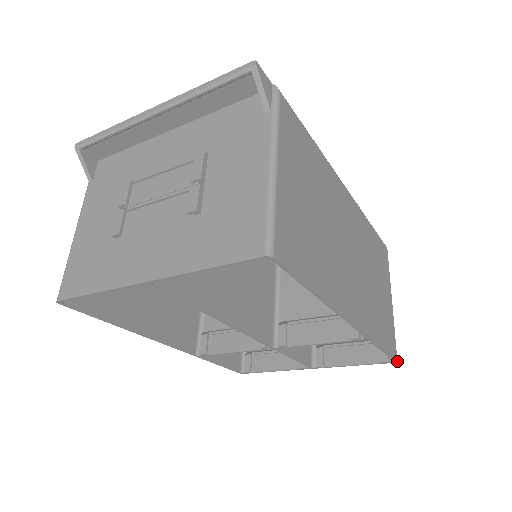
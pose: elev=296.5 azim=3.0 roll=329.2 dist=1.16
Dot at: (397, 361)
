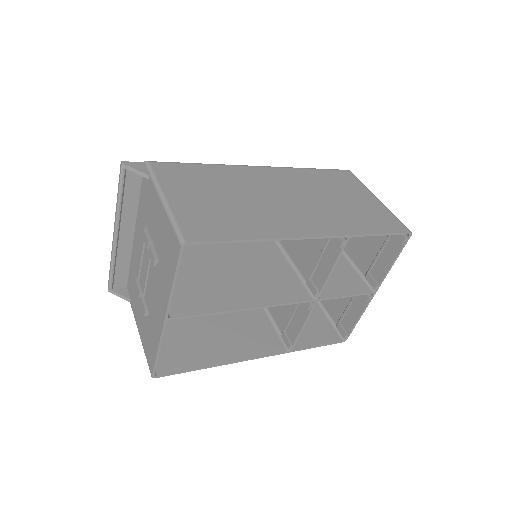
Dot at: (410, 232)
